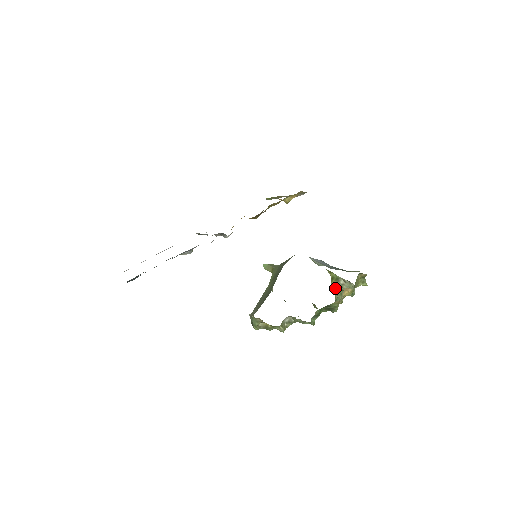
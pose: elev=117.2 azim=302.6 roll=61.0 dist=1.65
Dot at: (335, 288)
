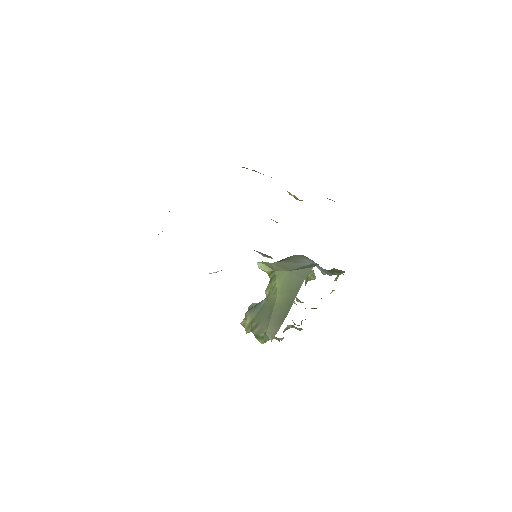
Dot at: occluded
